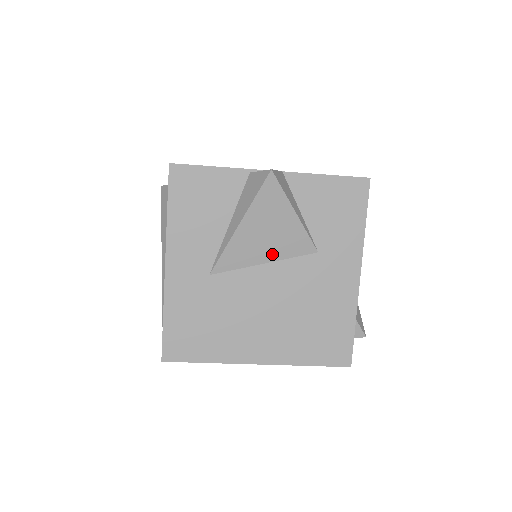
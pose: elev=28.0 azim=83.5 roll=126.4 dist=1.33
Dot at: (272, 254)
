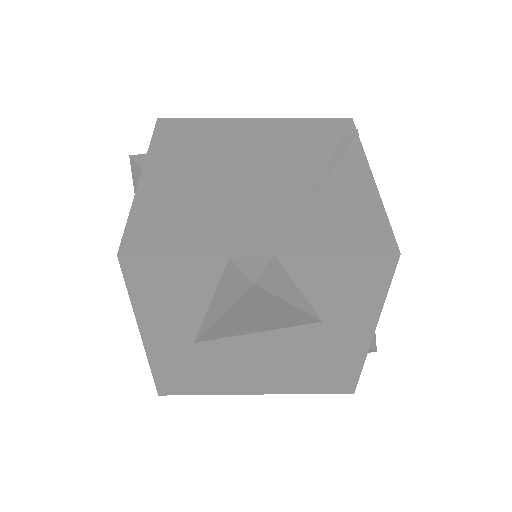
Dot at: (265, 327)
